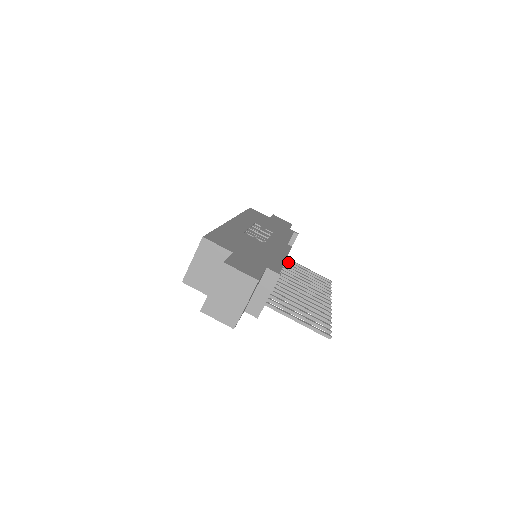
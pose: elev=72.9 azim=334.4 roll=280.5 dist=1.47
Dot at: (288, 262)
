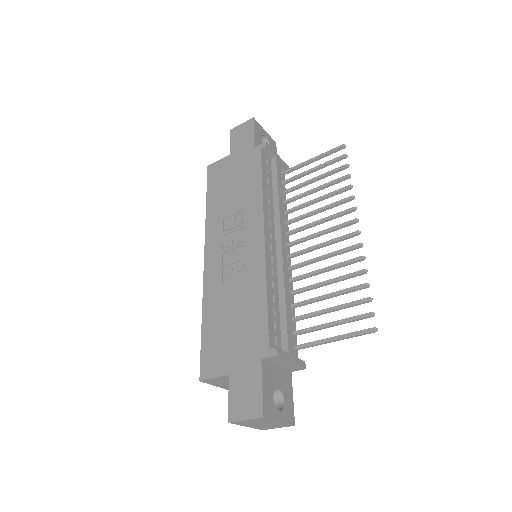
Dot at: (289, 181)
